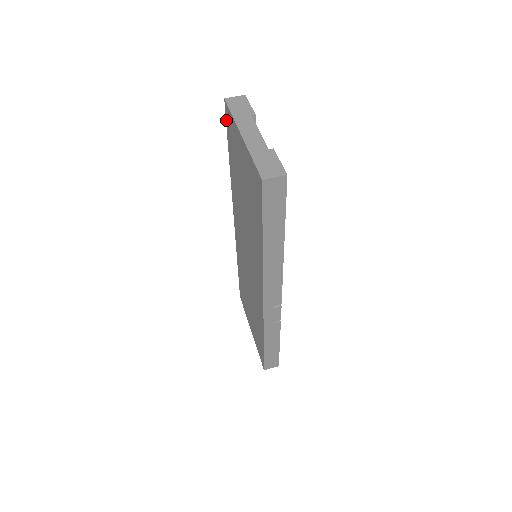
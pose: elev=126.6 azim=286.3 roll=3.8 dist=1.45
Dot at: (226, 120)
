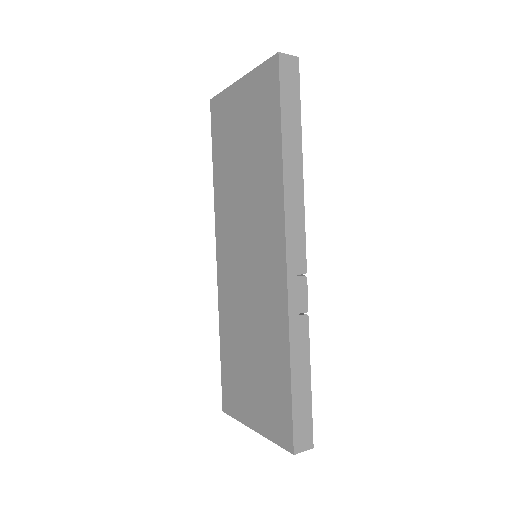
Dot at: (212, 120)
